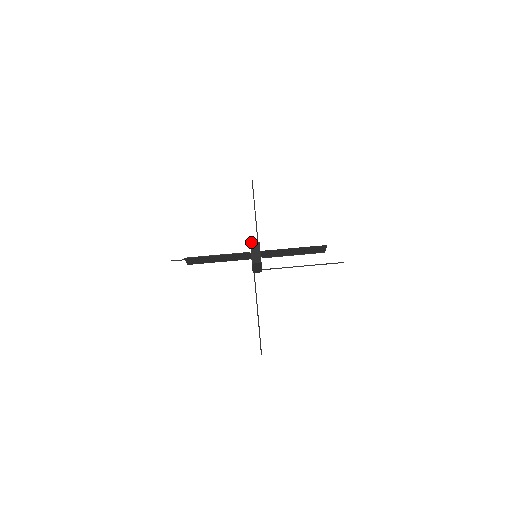
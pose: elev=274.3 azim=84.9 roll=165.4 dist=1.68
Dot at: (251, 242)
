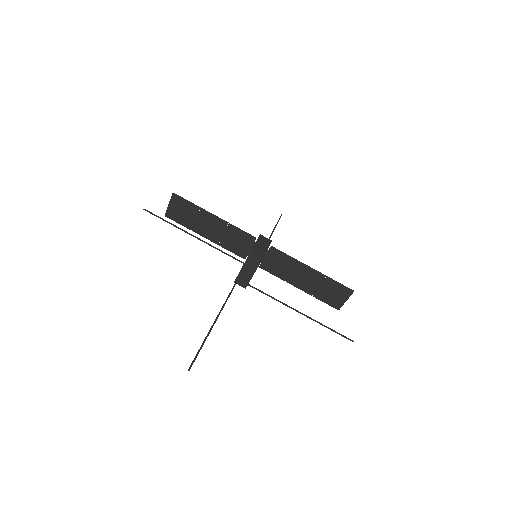
Dot at: occluded
